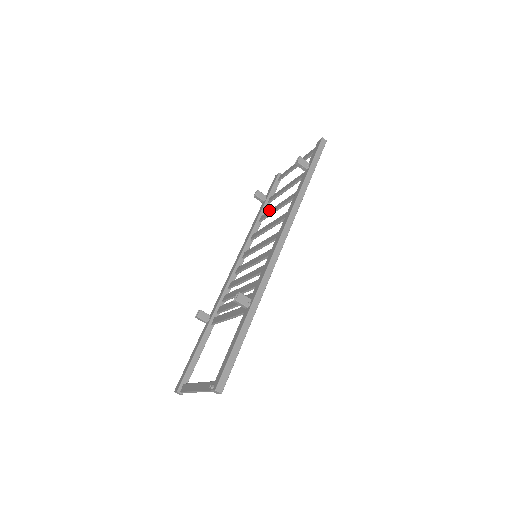
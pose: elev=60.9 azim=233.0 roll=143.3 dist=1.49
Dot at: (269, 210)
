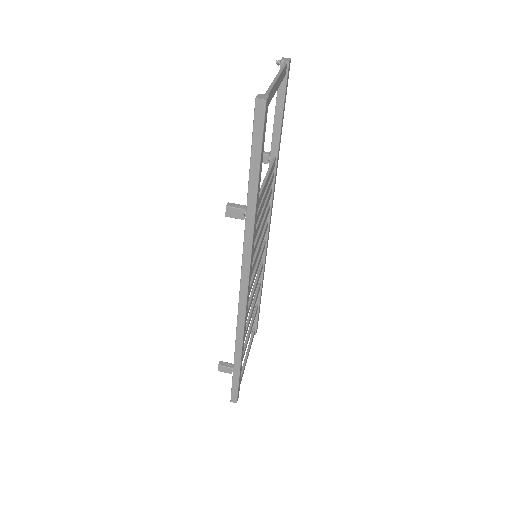
Dot at: occluded
